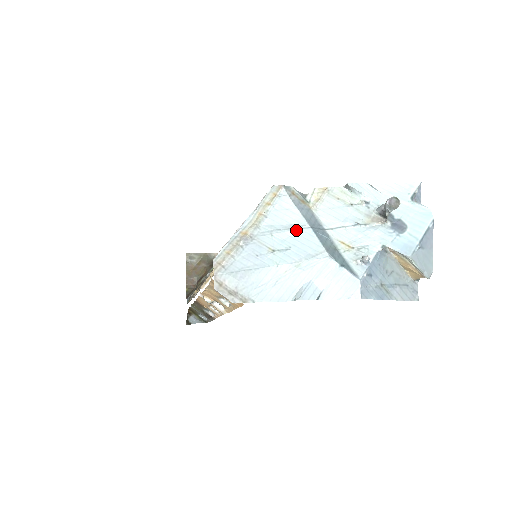
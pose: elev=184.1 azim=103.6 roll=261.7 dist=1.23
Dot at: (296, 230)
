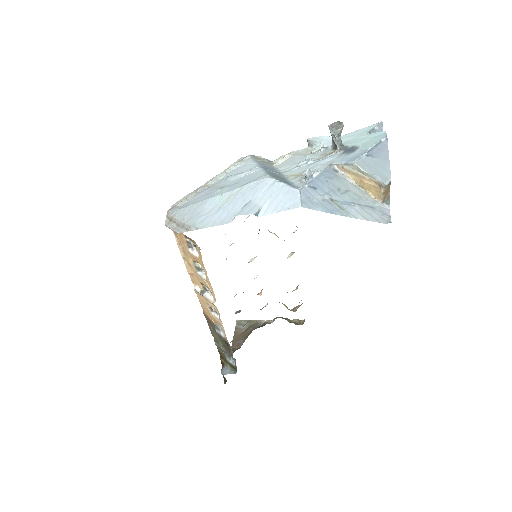
Dot at: (248, 172)
